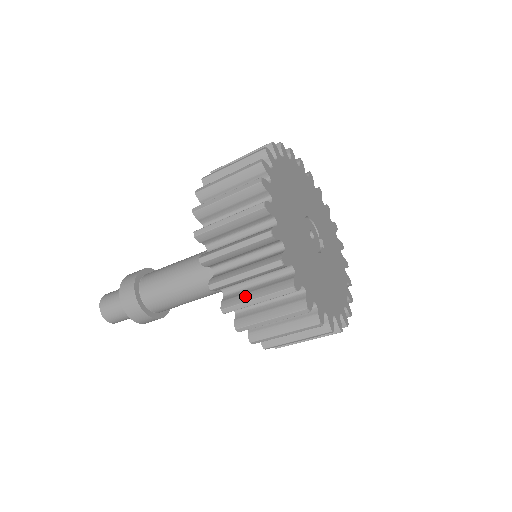
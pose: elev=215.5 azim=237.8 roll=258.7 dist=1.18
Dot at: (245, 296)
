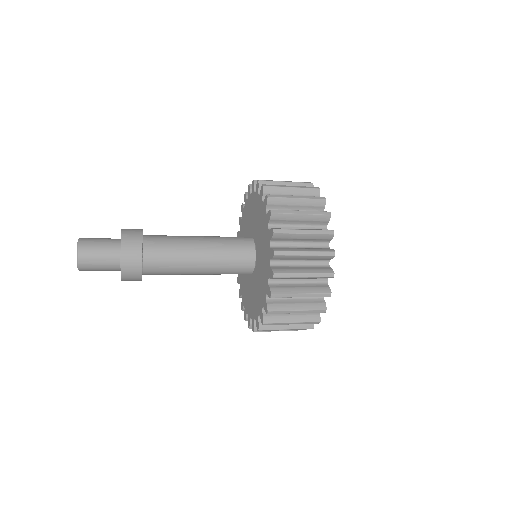
Dot at: (292, 289)
